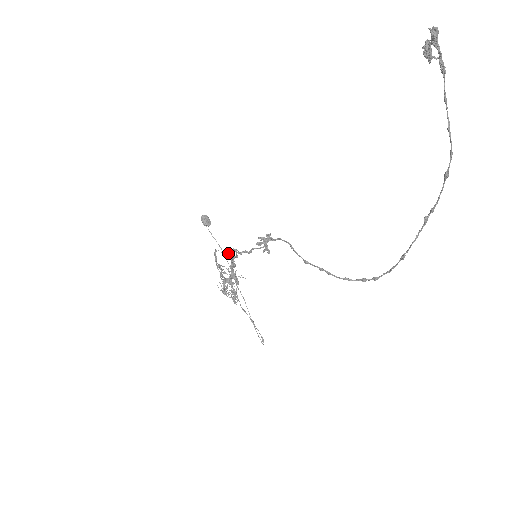
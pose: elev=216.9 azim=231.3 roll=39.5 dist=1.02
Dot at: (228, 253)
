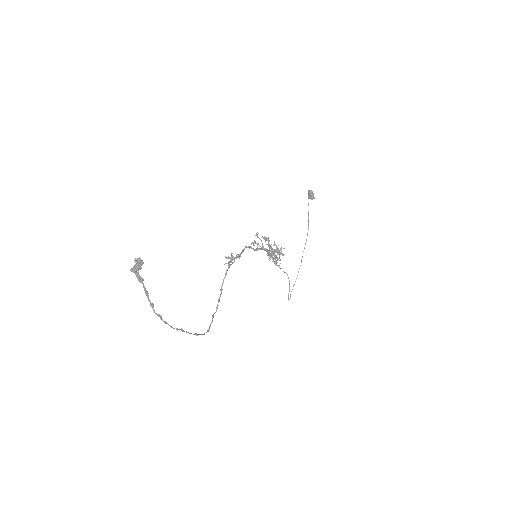
Dot at: (264, 238)
